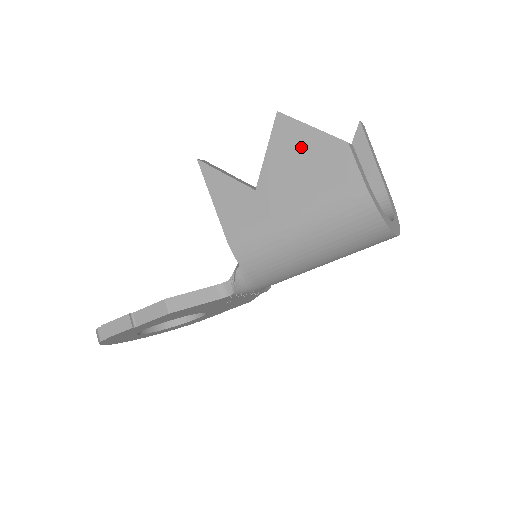
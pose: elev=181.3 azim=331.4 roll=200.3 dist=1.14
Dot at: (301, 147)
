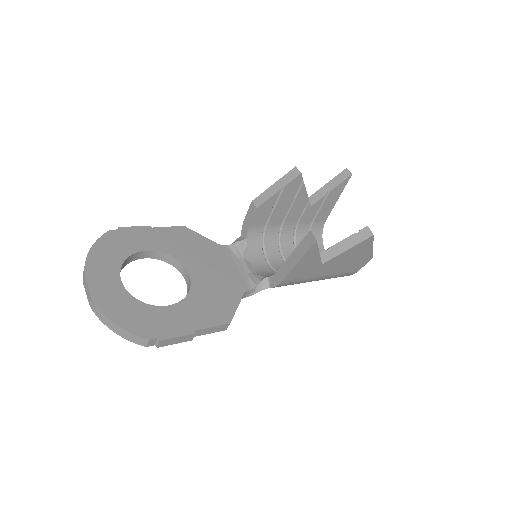
Dot at: (360, 254)
